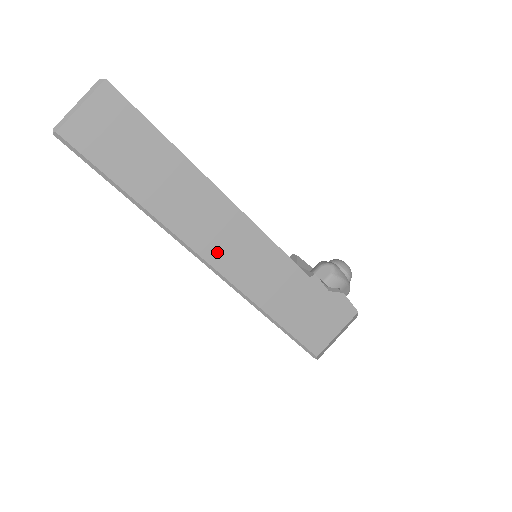
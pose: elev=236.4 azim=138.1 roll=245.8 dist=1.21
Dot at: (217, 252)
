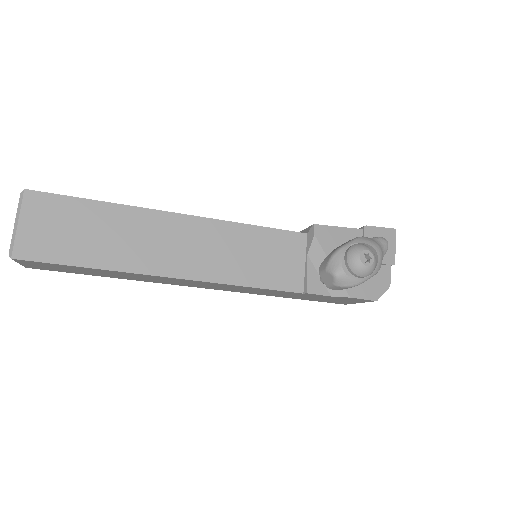
Dot at: (202, 286)
